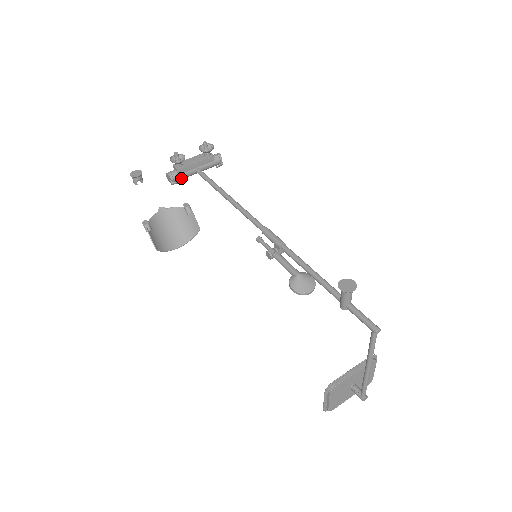
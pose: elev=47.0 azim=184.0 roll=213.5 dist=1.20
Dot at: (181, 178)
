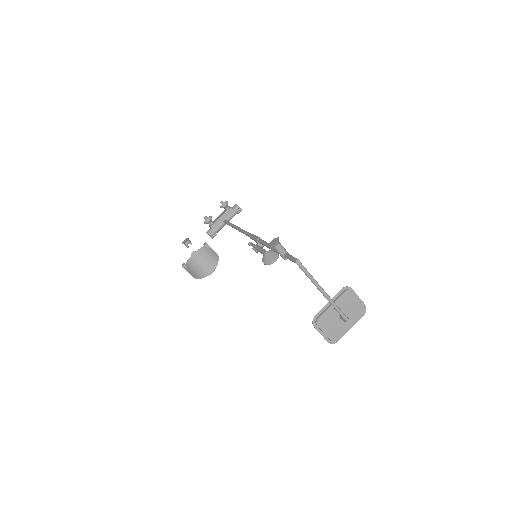
Dot at: (216, 231)
